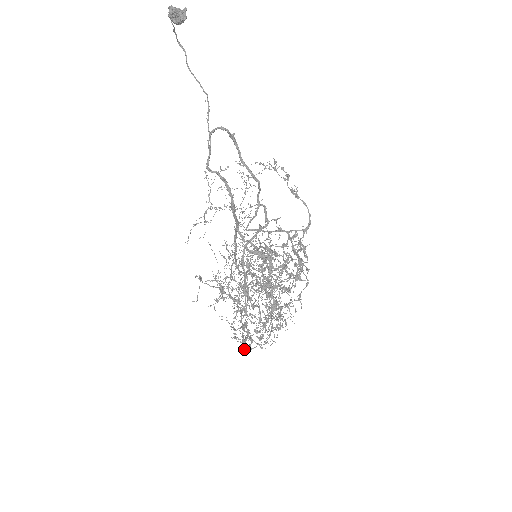
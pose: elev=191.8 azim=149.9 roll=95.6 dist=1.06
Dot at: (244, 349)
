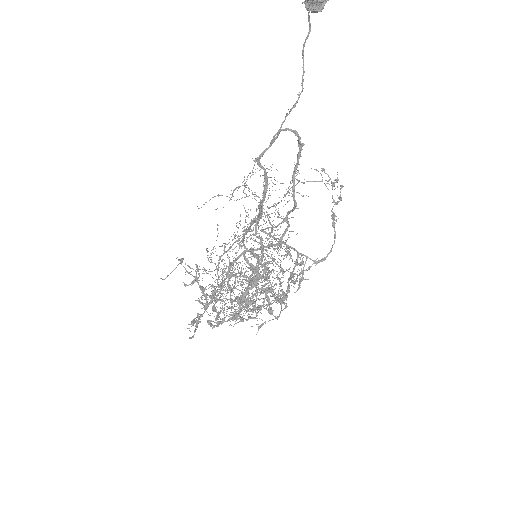
Dot at: occluded
